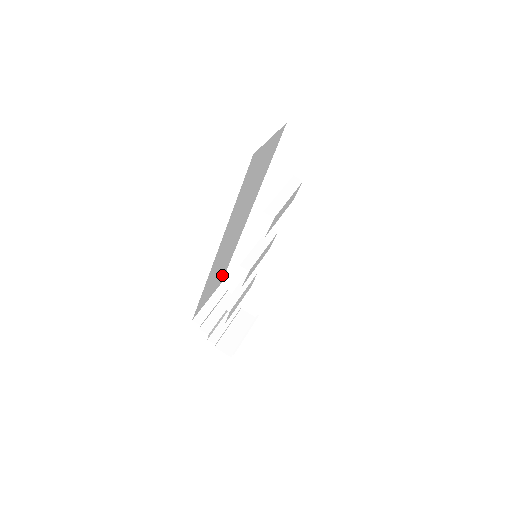
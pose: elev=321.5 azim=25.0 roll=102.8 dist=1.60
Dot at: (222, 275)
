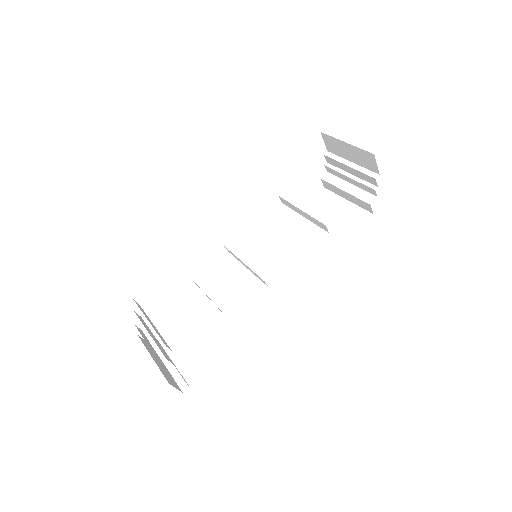
Dot at: occluded
